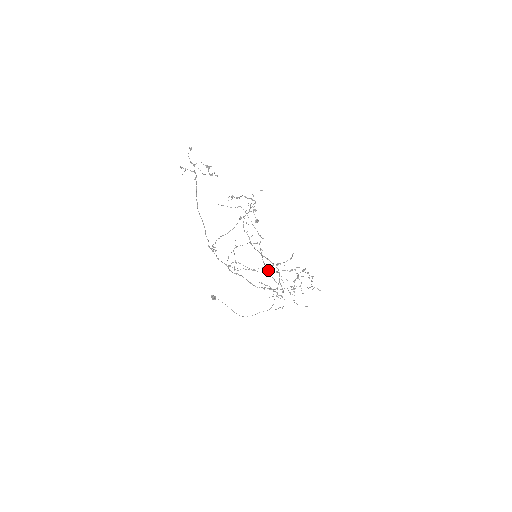
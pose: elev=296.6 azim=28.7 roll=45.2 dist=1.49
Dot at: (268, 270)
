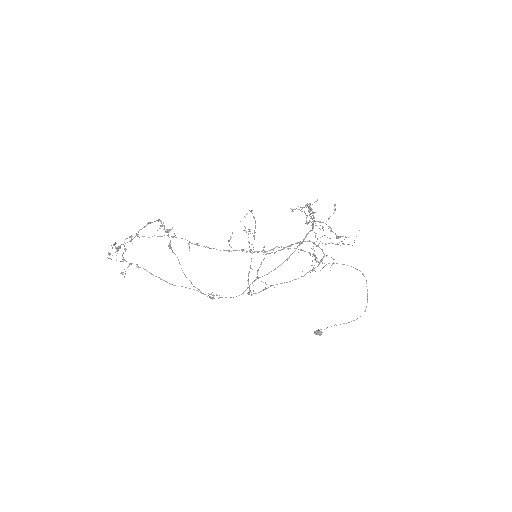
Dot at: occluded
